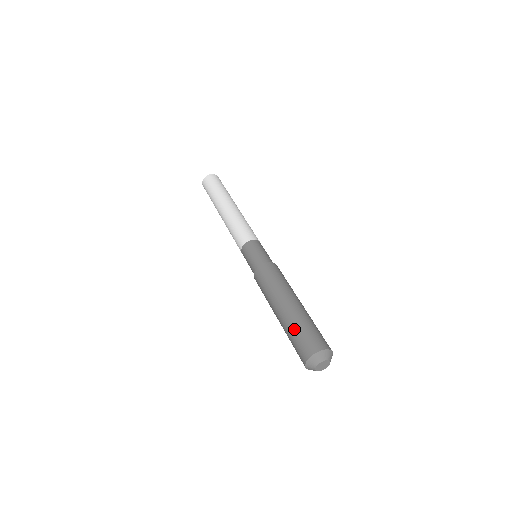
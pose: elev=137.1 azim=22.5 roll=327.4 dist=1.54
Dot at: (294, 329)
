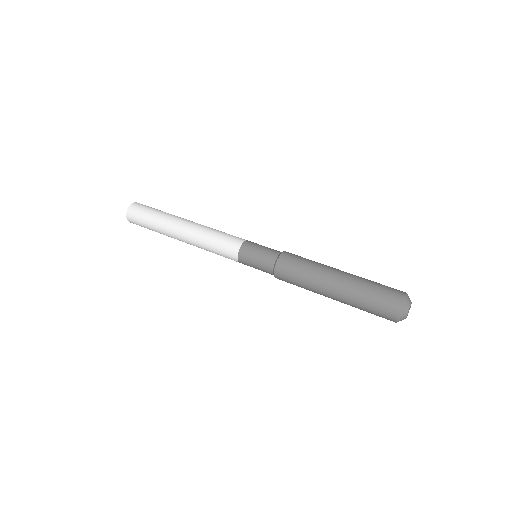
Dot at: (365, 292)
